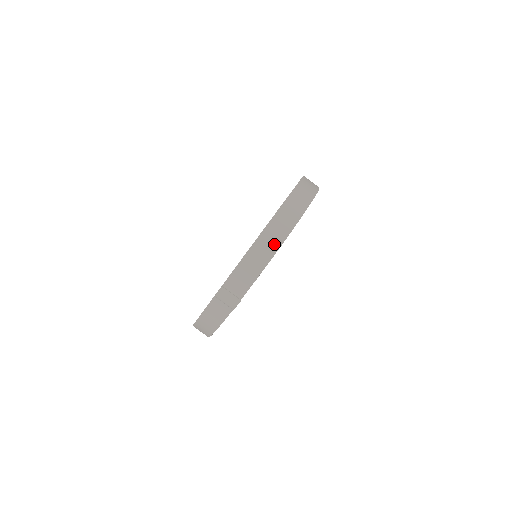
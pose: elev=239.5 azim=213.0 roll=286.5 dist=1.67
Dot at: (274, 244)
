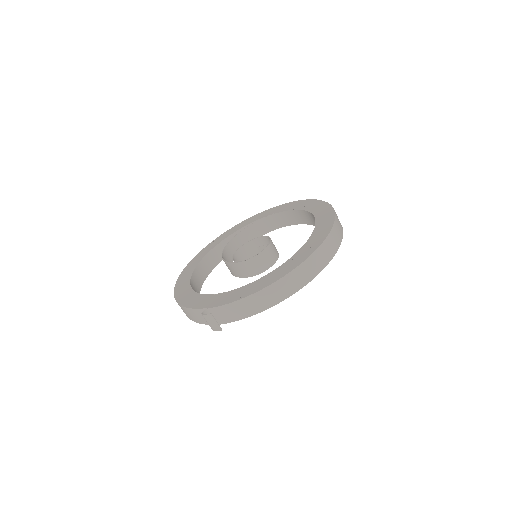
Dot at: (273, 300)
